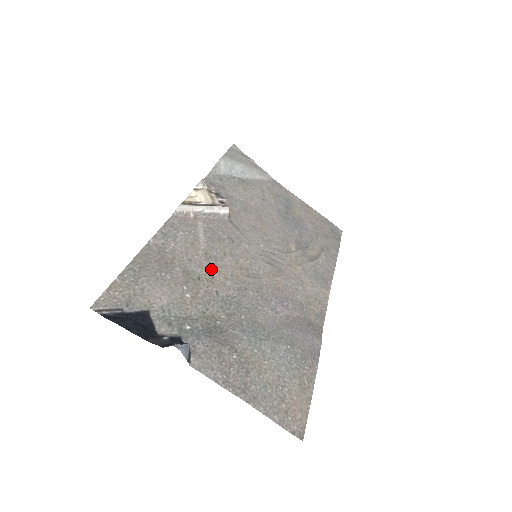
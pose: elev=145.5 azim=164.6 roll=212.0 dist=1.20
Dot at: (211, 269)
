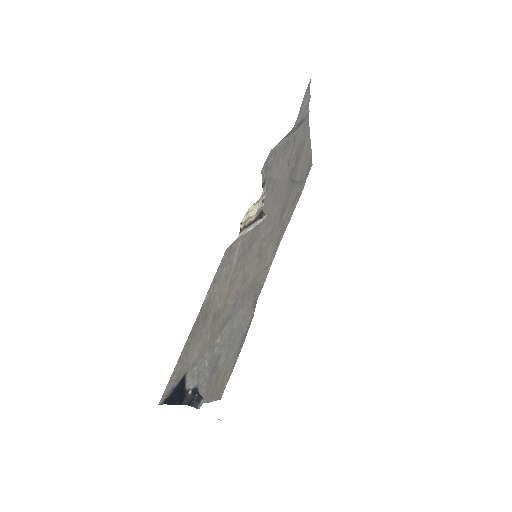
Dot at: (228, 297)
